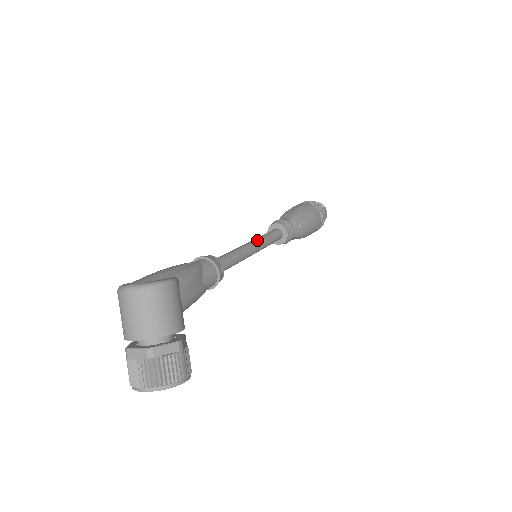
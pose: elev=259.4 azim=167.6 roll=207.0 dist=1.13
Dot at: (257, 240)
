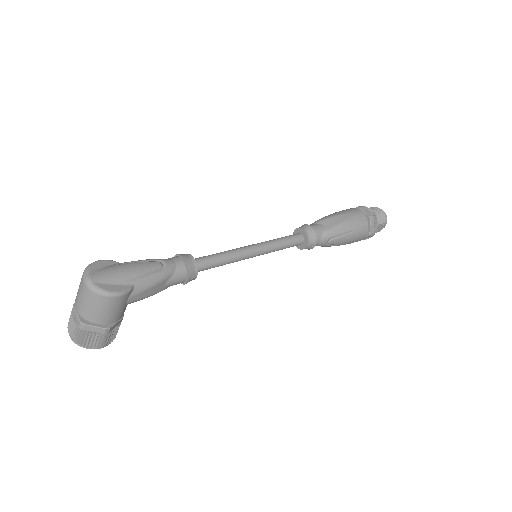
Dot at: (264, 247)
